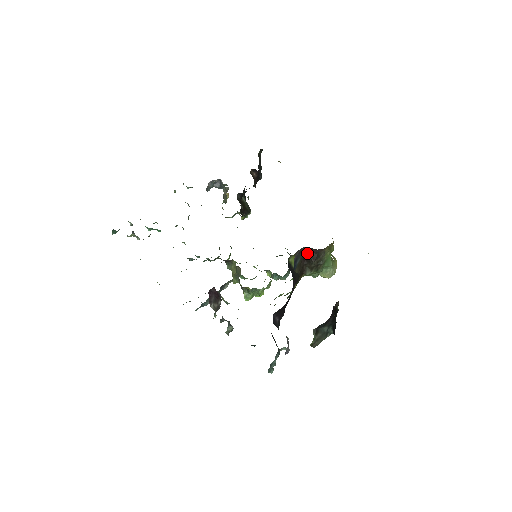
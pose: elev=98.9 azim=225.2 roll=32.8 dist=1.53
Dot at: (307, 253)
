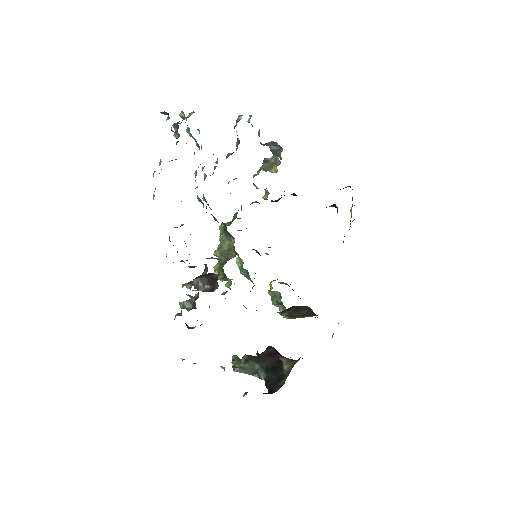
Dot at: (304, 308)
